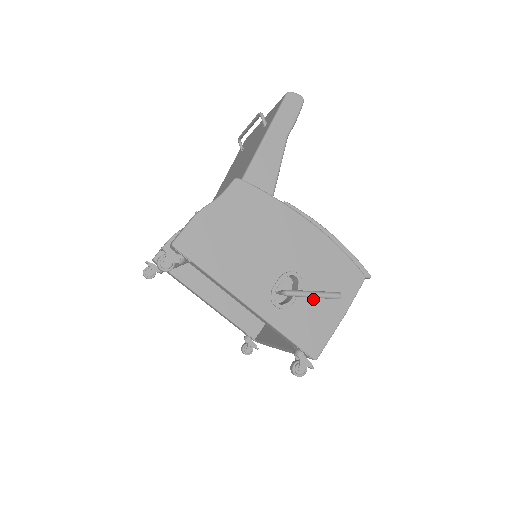
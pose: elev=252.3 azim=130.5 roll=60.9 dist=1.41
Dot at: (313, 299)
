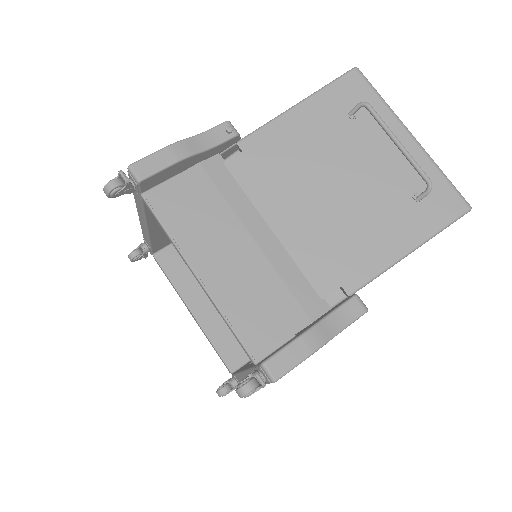
Dot at: occluded
